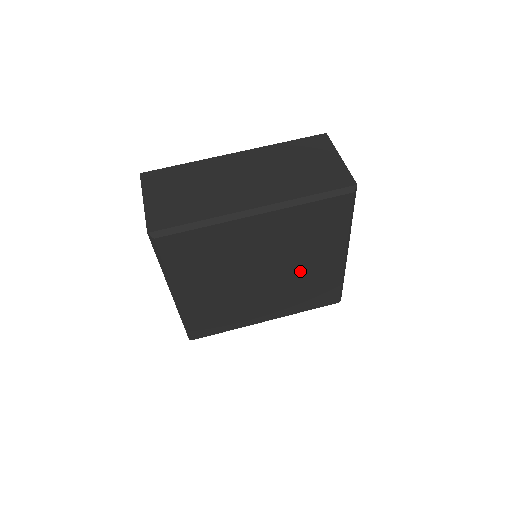
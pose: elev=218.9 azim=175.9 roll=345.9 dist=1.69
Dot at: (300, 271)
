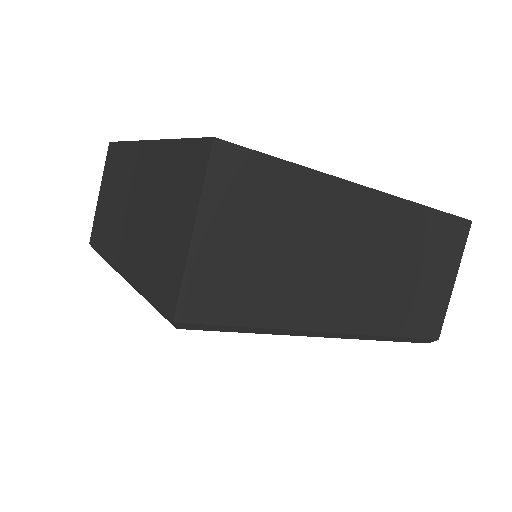
Dot at: occluded
